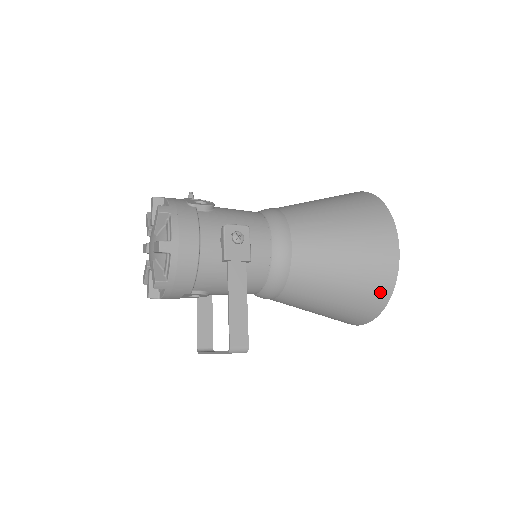
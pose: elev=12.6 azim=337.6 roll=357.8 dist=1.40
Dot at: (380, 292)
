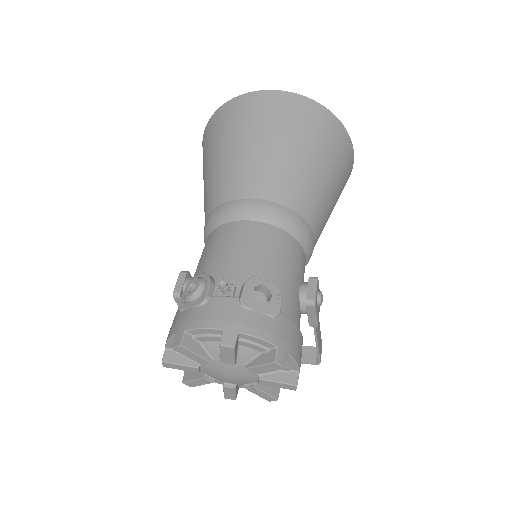
Dot at: occluded
